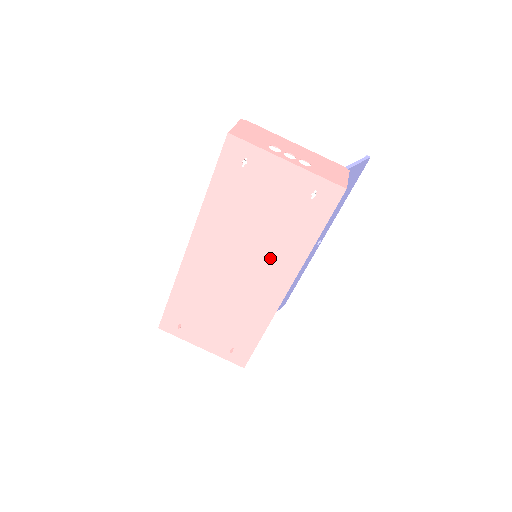
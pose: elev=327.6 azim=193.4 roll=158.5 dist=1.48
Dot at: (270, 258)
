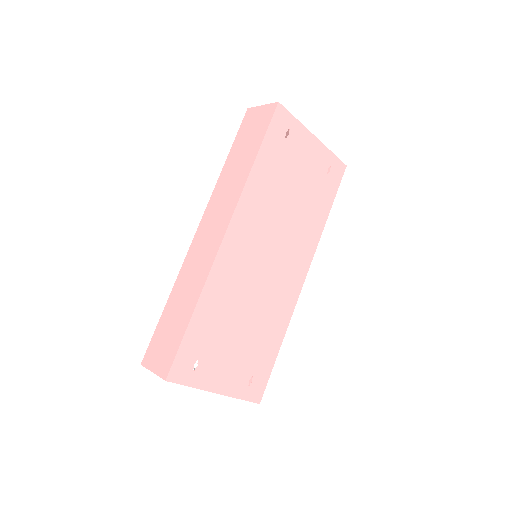
Dot at: (296, 239)
